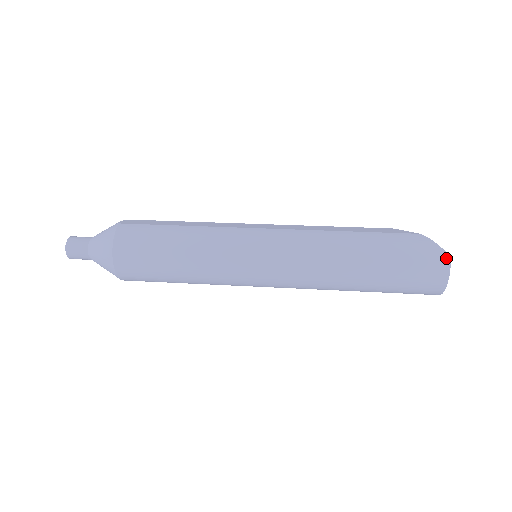
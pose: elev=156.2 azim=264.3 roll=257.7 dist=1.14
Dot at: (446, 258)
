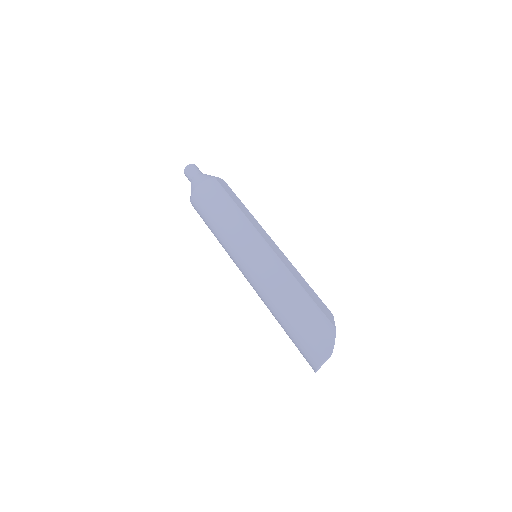
Dot at: (330, 352)
